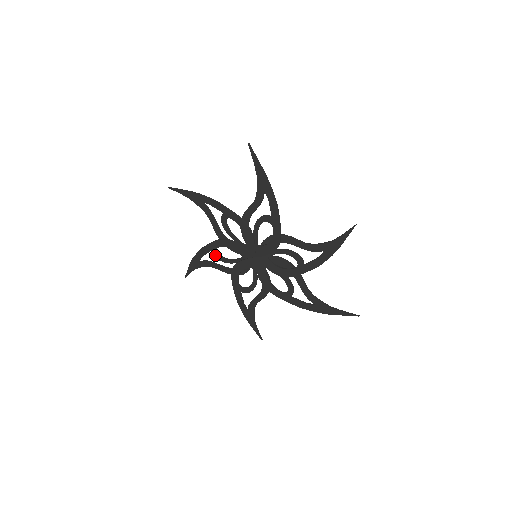
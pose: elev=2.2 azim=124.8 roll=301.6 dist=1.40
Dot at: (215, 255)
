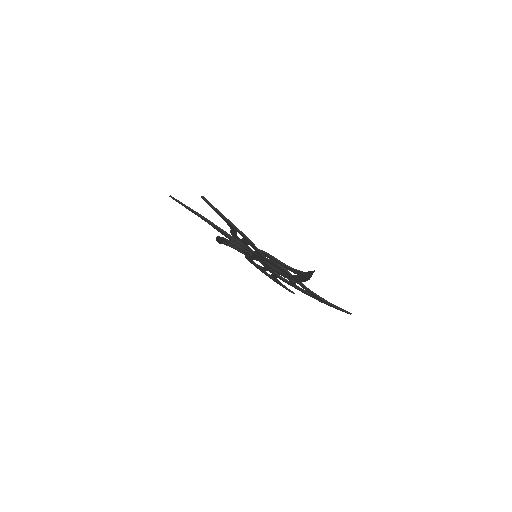
Dot at: occluded
